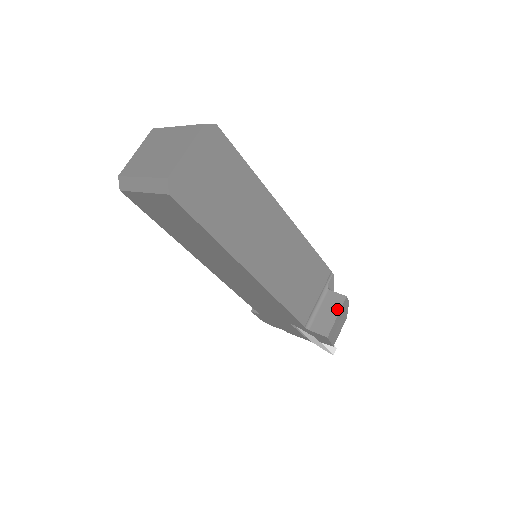
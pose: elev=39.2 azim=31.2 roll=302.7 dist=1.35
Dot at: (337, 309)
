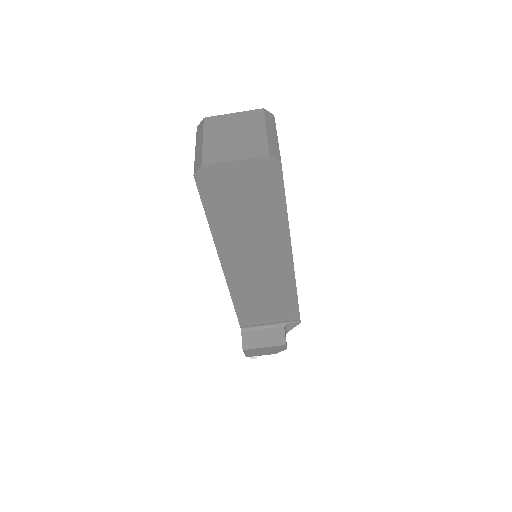
Dot at: (271, 343)
